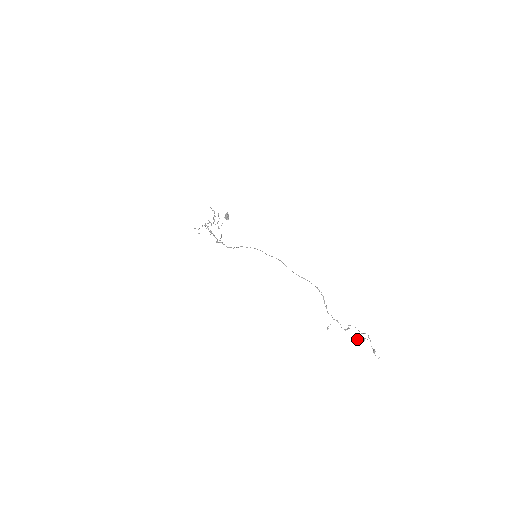
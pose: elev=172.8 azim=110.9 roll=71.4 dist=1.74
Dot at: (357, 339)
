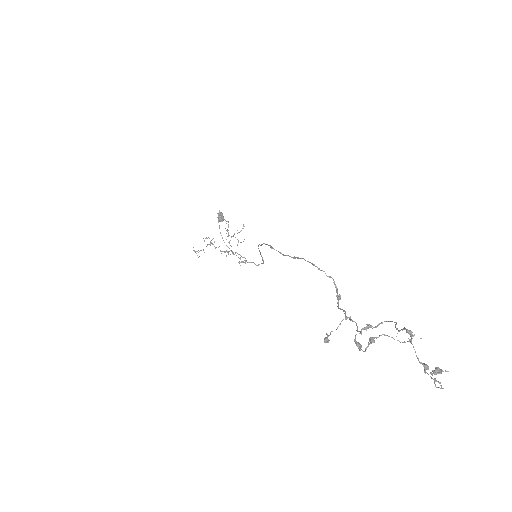
Dot at: occluded
